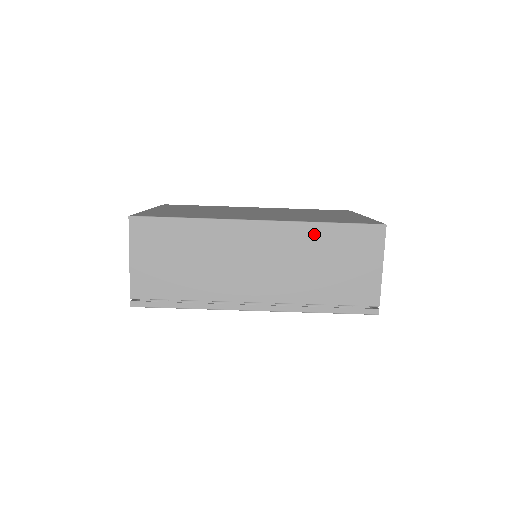
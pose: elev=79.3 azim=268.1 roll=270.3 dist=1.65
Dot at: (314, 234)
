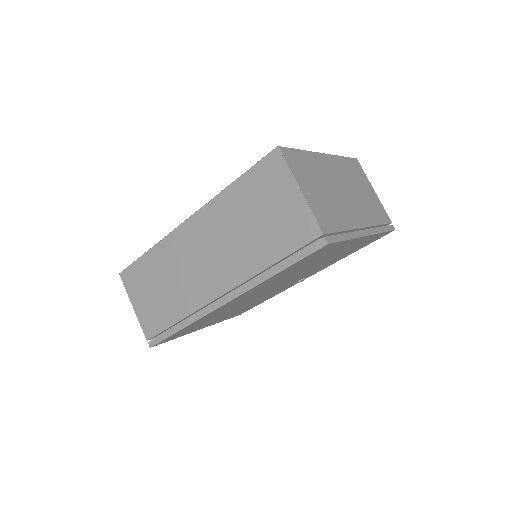
Dot at: (228, 202)
